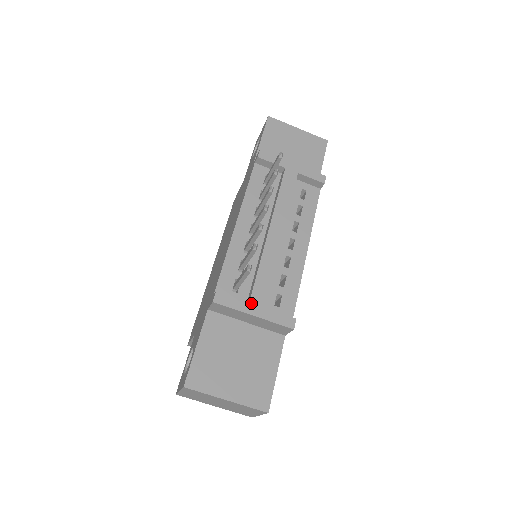
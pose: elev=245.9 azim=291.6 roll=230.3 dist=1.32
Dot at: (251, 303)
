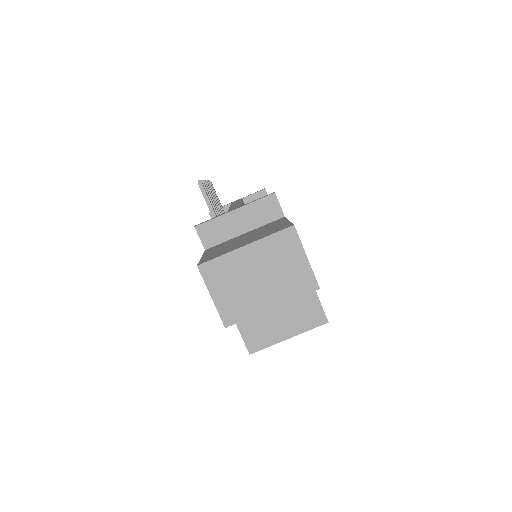
Dot at: (229, 211)
